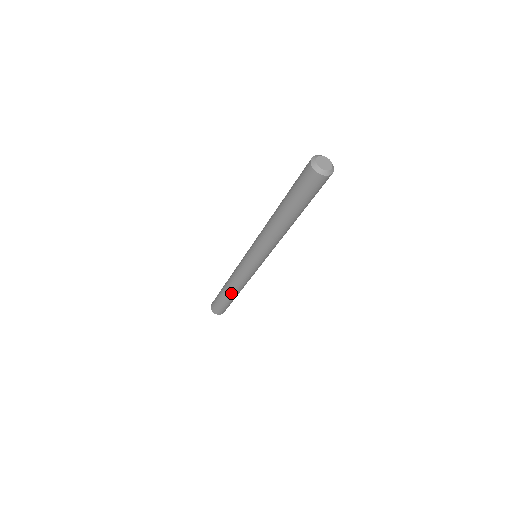
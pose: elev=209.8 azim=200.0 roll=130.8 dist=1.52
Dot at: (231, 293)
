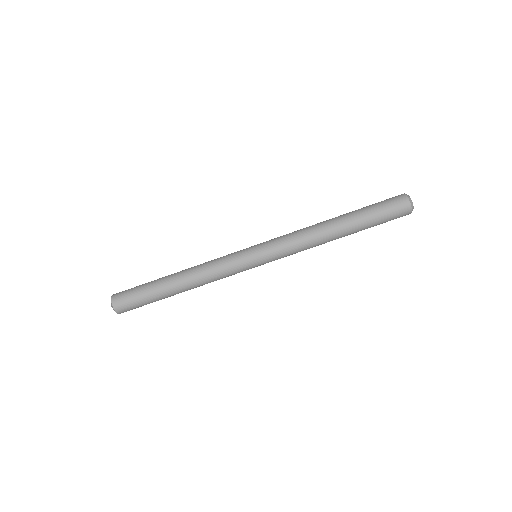
Dot at: (182, 290)
